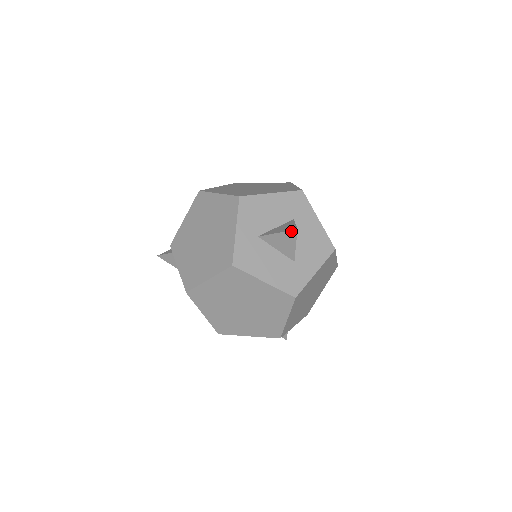
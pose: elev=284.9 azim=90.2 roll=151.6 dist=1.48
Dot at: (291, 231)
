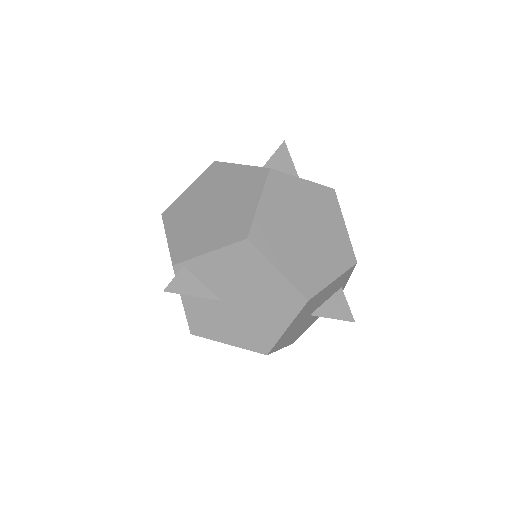
Dot at: (281, 146)
